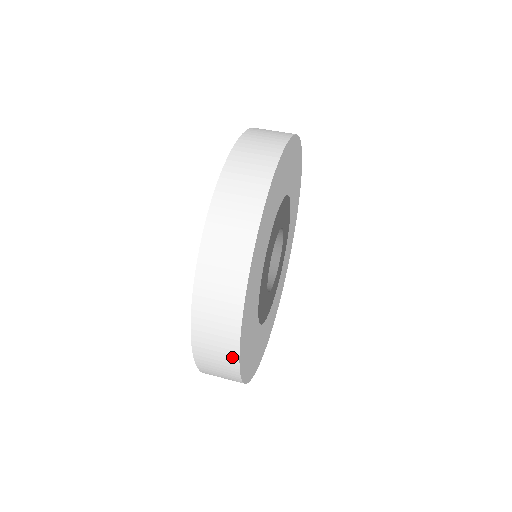
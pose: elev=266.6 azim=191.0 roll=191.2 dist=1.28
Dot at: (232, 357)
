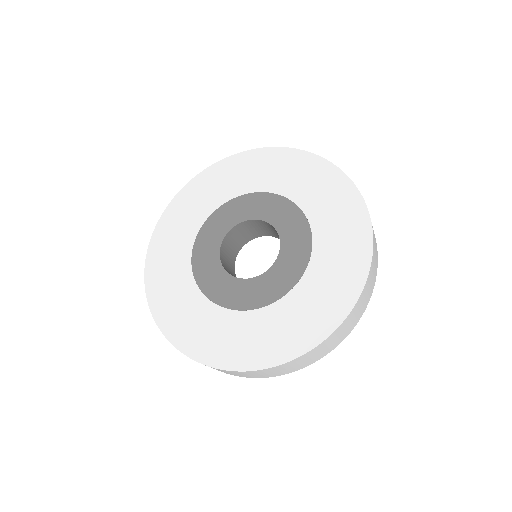
Dot at: occluded
